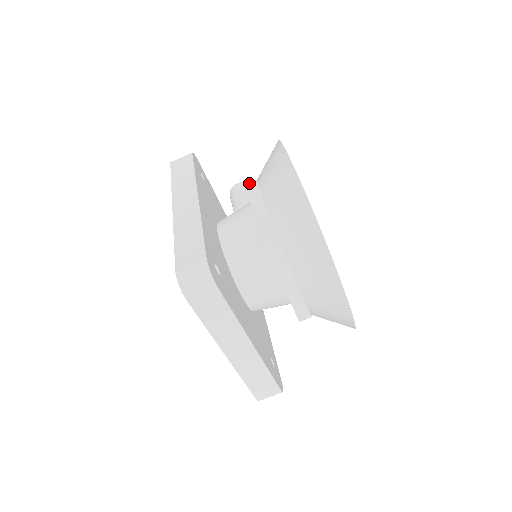
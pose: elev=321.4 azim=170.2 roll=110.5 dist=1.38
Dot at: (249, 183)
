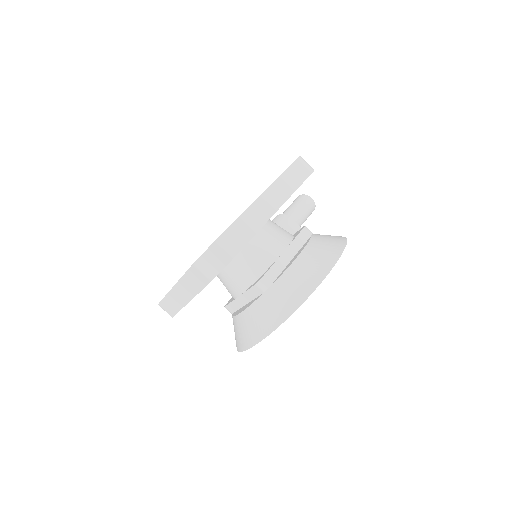
Dot at: (307, 229)
